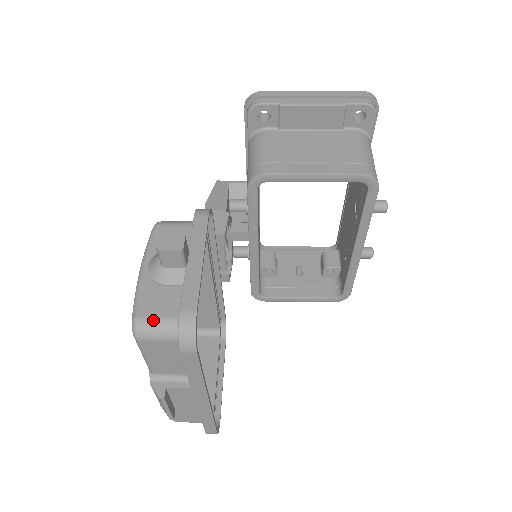
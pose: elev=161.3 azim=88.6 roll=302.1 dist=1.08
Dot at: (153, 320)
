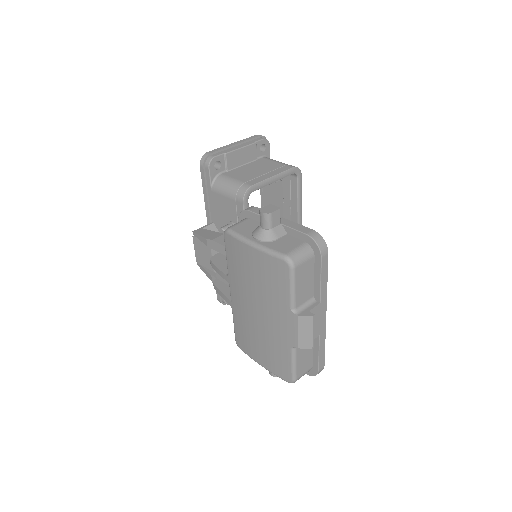
Dot at: (295, 251)
